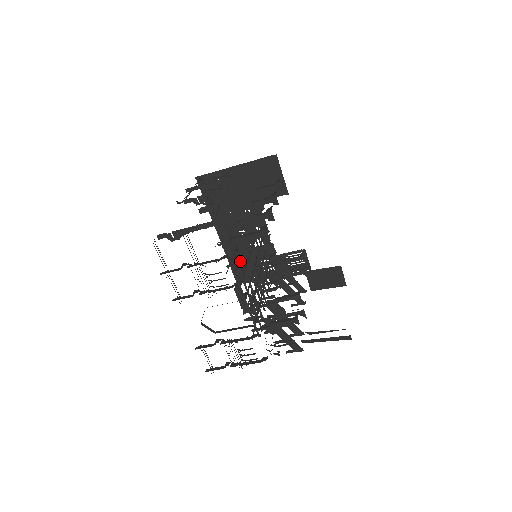
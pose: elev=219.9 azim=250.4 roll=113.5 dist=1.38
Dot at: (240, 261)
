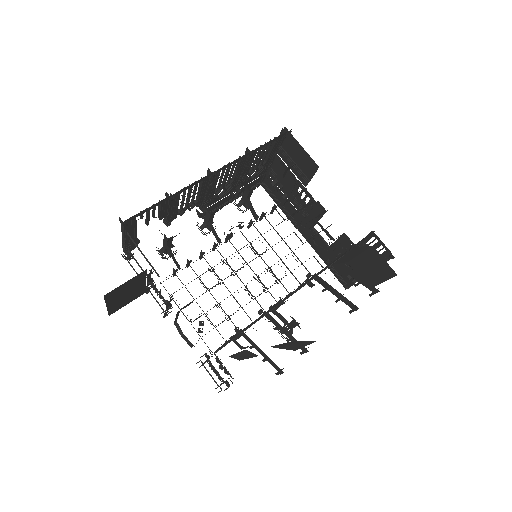
Dot at: occluded
